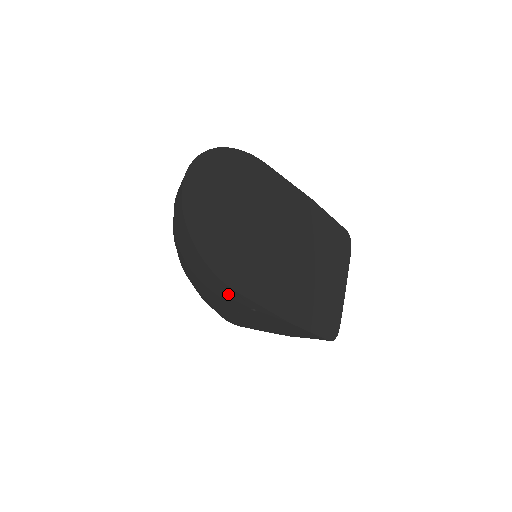
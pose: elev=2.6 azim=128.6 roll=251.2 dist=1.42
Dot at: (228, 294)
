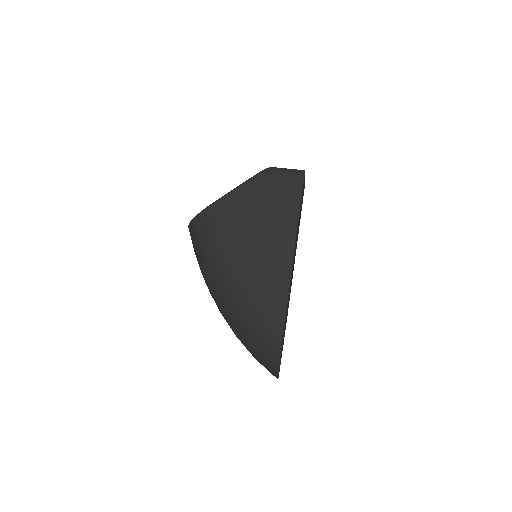
Dot at: occluded
